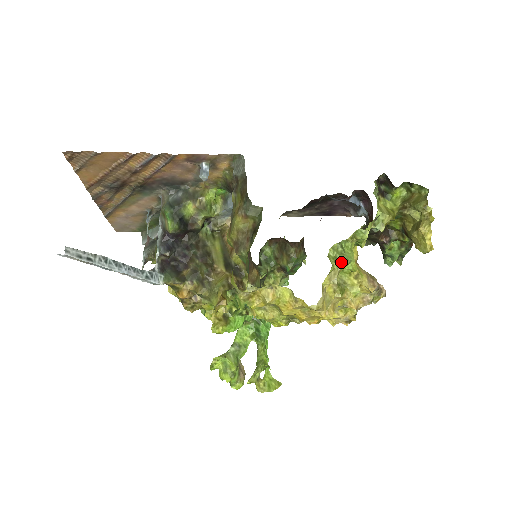
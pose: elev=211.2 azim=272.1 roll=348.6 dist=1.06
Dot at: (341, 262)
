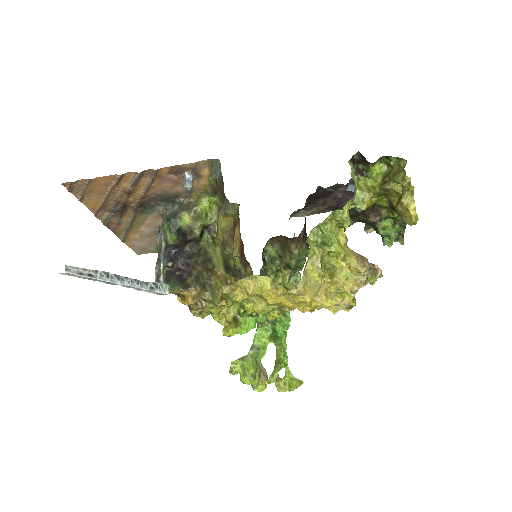
Dot at: (322, 245)
